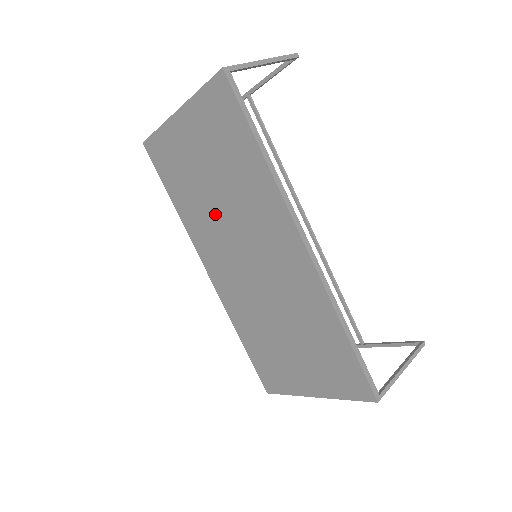
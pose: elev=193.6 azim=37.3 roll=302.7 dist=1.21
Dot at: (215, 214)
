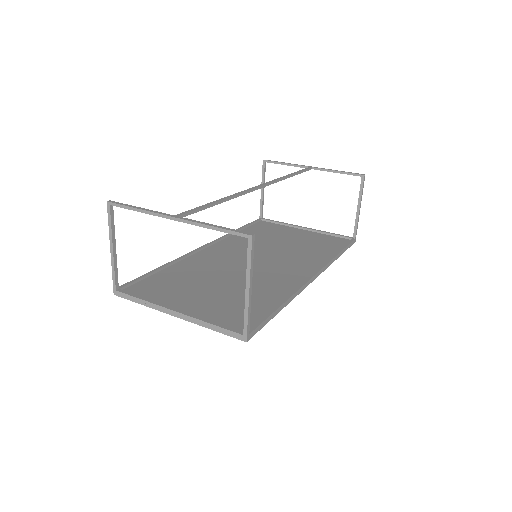
Dot at: occluded
